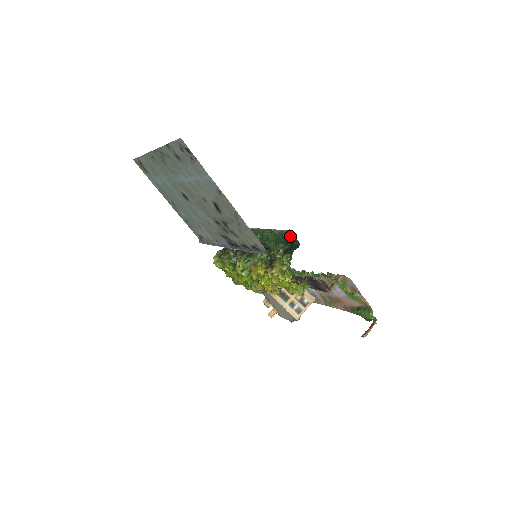
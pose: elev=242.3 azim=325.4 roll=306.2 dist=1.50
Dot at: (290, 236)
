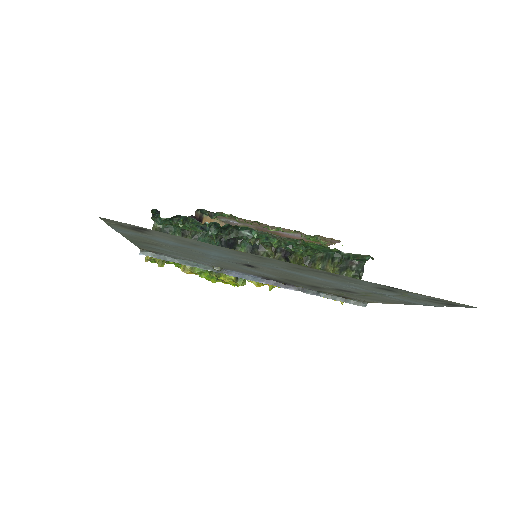
Dot at: (361, 258)
